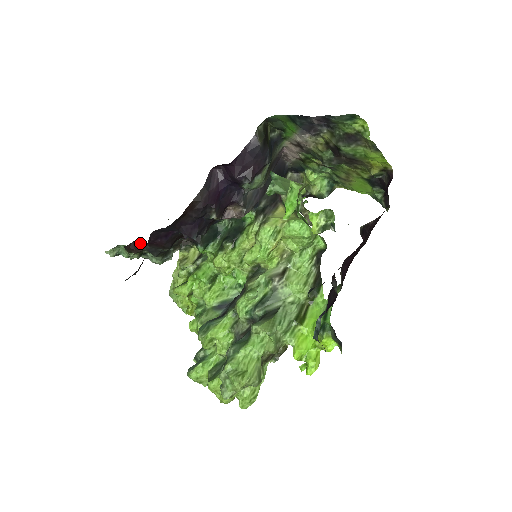
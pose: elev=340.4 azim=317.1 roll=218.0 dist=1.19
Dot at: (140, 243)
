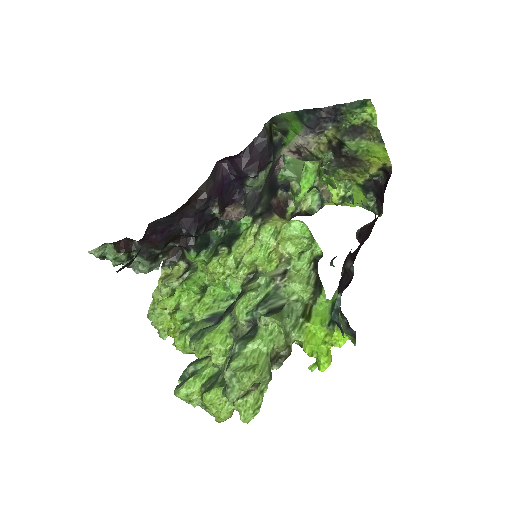
Dot at: (130, 242)
